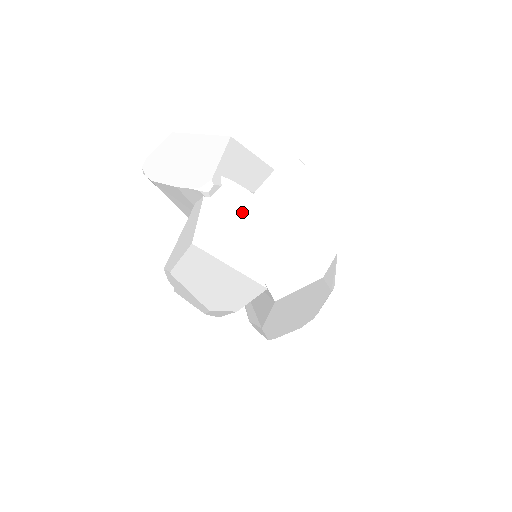
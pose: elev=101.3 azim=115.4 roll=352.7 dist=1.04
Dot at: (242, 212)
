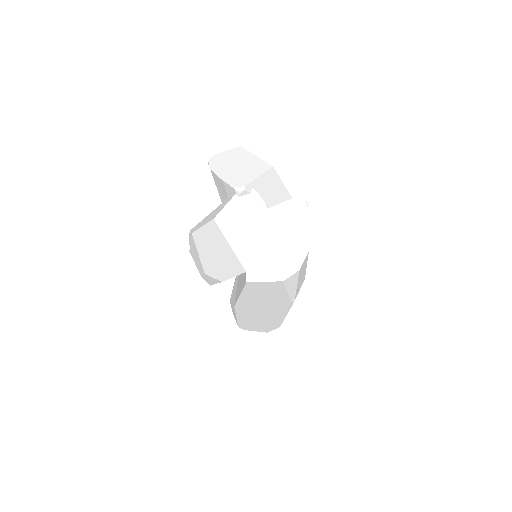
Dot at: (255, 216)
